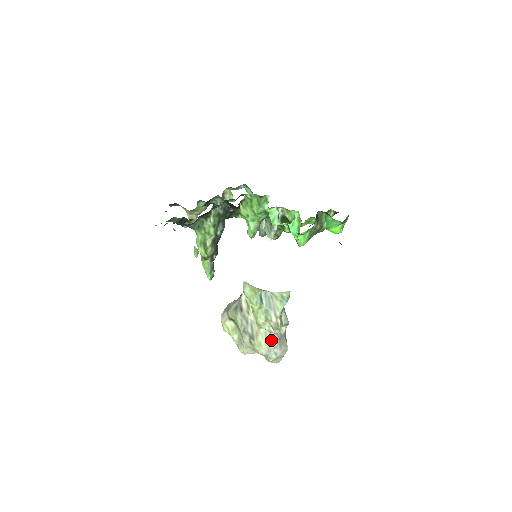
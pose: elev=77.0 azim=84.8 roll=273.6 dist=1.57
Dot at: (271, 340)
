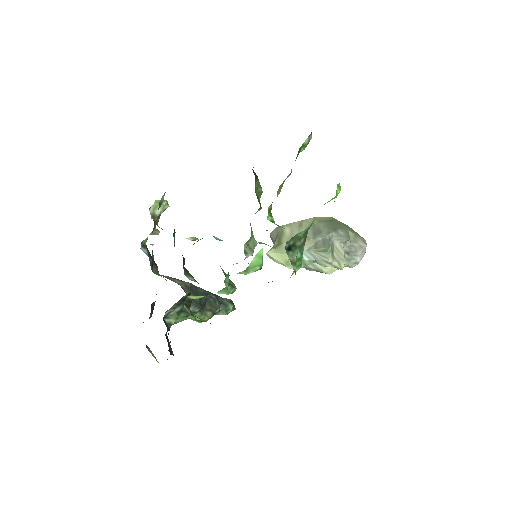
Dot at: occluded
